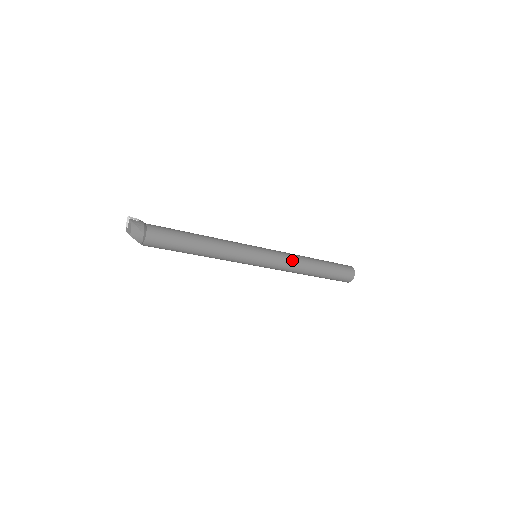
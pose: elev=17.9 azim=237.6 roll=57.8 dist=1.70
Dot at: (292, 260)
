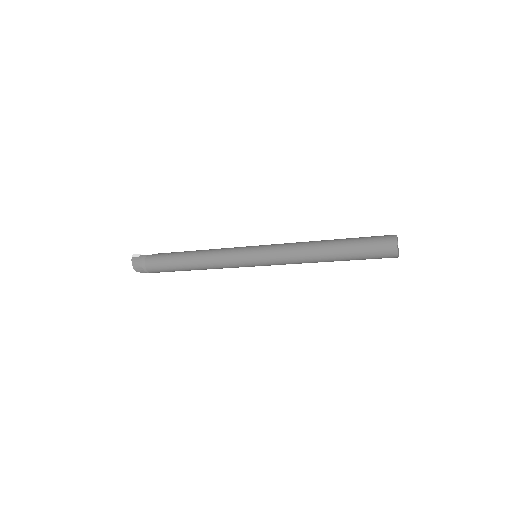
Dot at: (293, 253)
